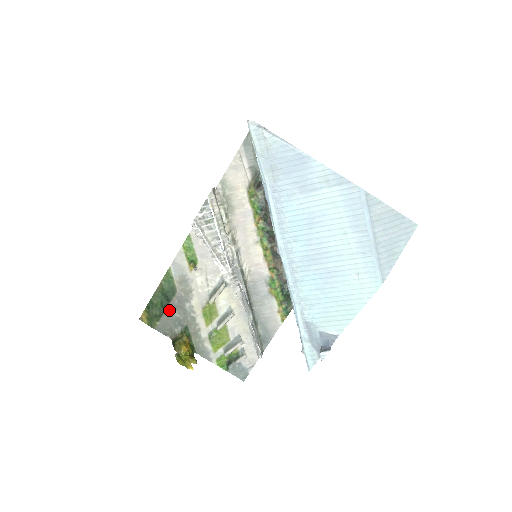
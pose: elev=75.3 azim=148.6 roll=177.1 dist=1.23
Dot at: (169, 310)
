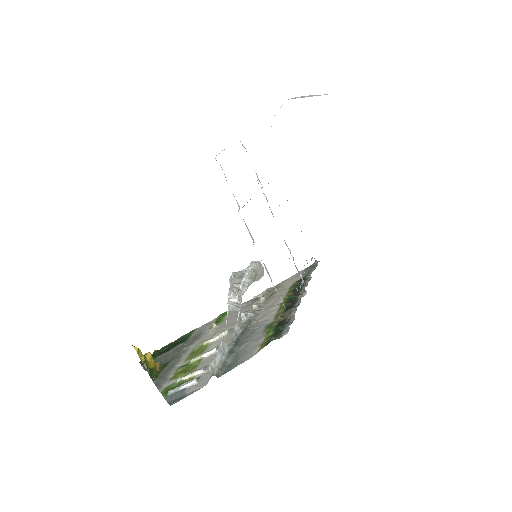
Dot at: (168, 353)
